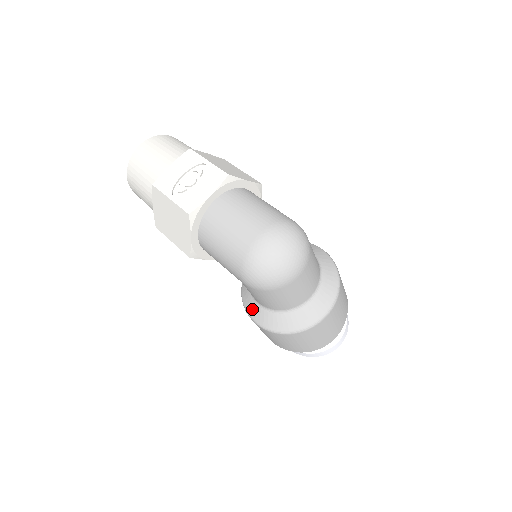
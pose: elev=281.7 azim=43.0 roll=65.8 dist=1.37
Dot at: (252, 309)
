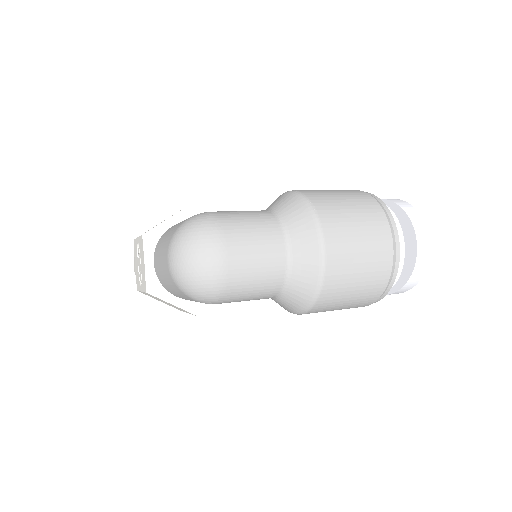
Dot at: (281, 306)
